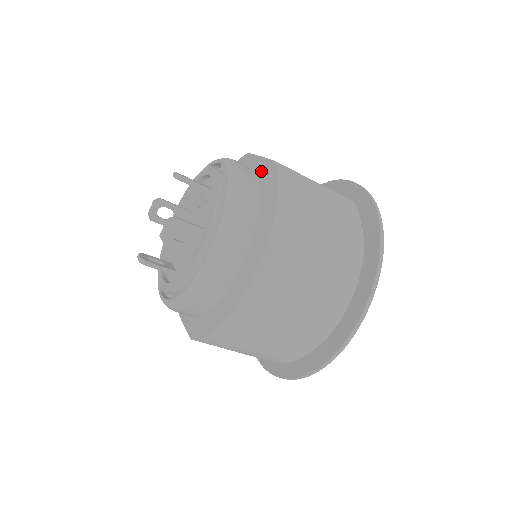
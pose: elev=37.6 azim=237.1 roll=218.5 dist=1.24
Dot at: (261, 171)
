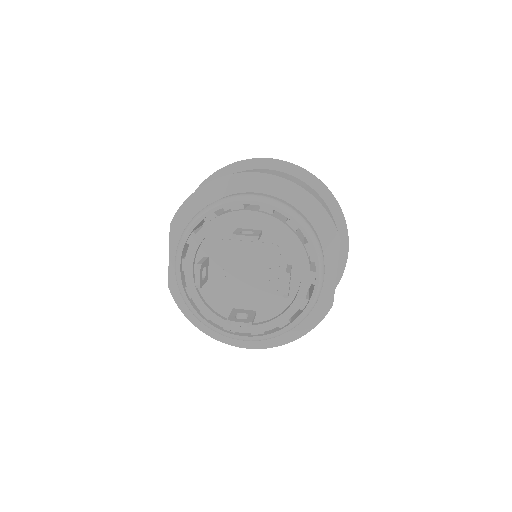
Dot at: (322, 296)
